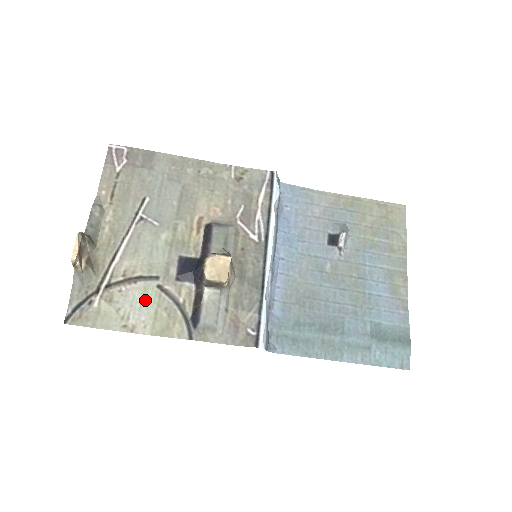
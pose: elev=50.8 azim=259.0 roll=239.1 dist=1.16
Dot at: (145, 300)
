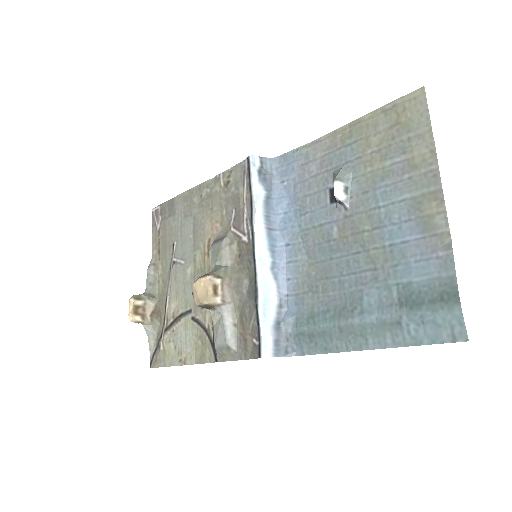
Dot at: (187, 334)
